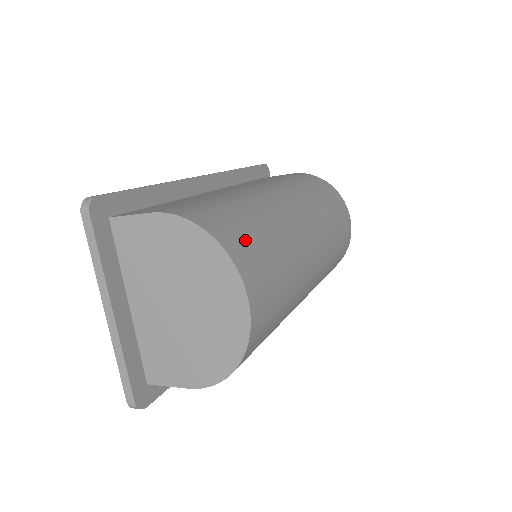
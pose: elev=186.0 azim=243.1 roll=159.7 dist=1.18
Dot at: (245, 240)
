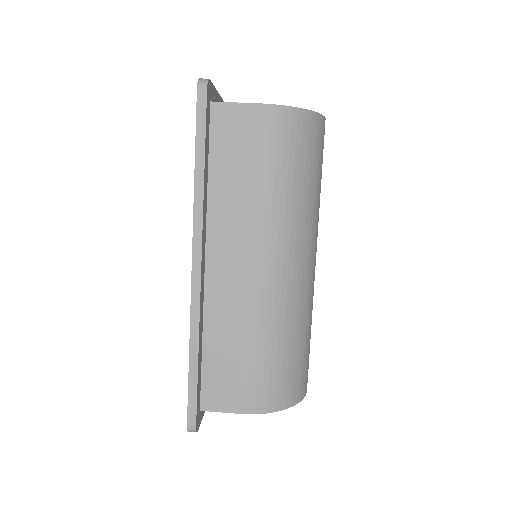
Dot at: (300, 376)
